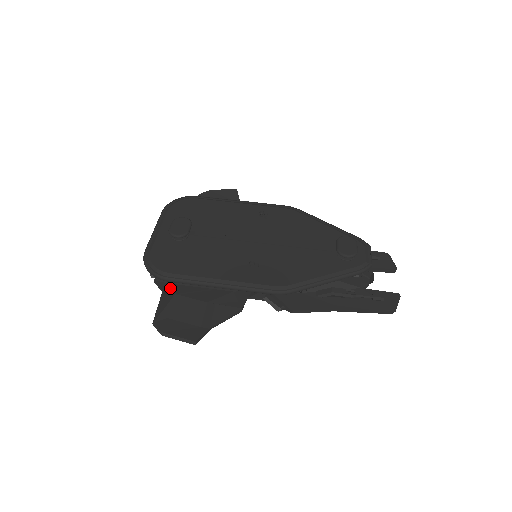
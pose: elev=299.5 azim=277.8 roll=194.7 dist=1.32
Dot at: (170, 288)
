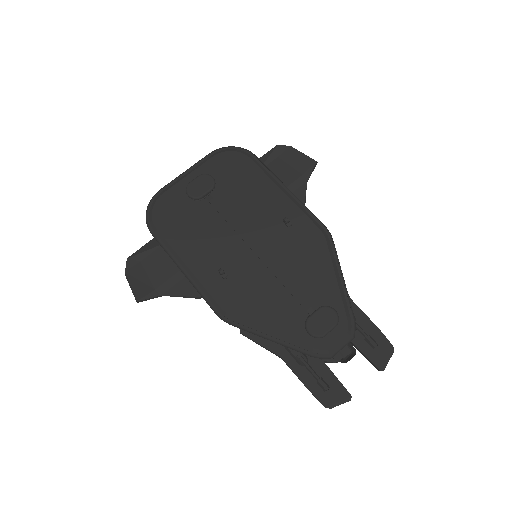
Dot at: occluded
